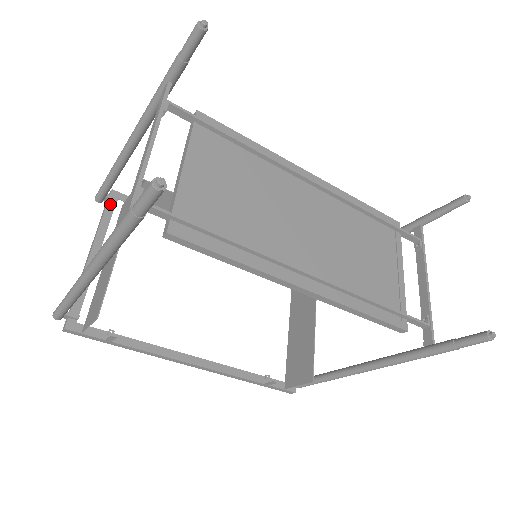
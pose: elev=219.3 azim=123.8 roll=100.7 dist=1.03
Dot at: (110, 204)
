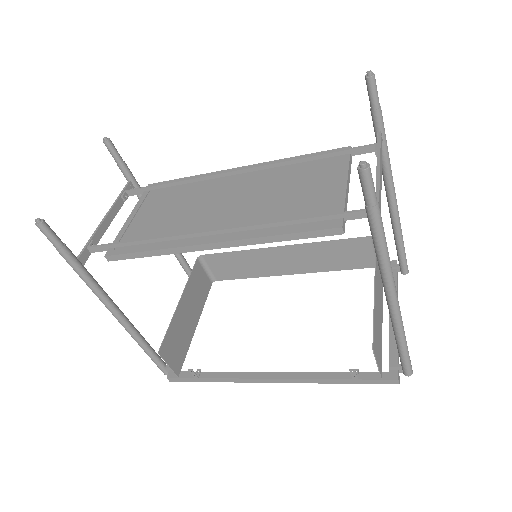
Dot at: occluded
